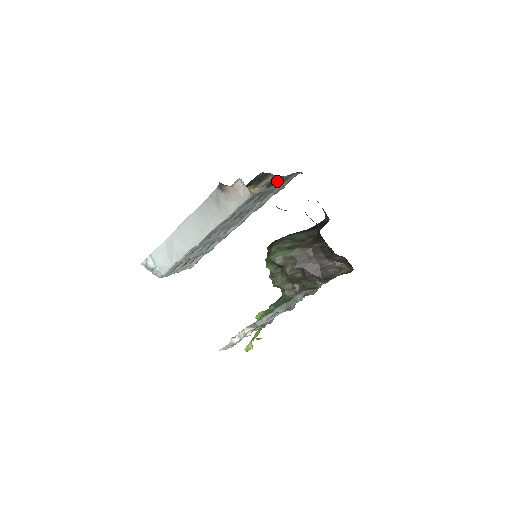
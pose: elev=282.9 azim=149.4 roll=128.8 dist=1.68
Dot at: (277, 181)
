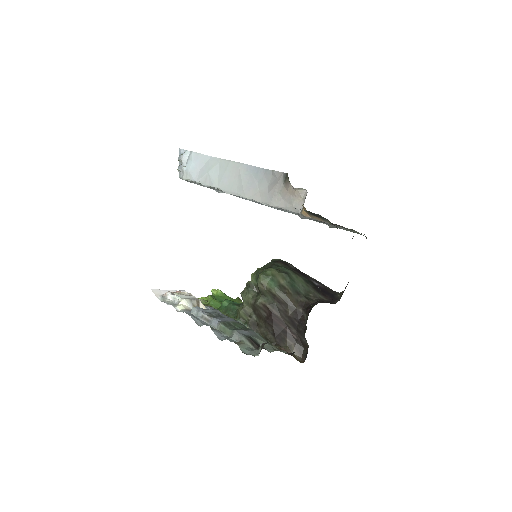
Dot at: occluded
